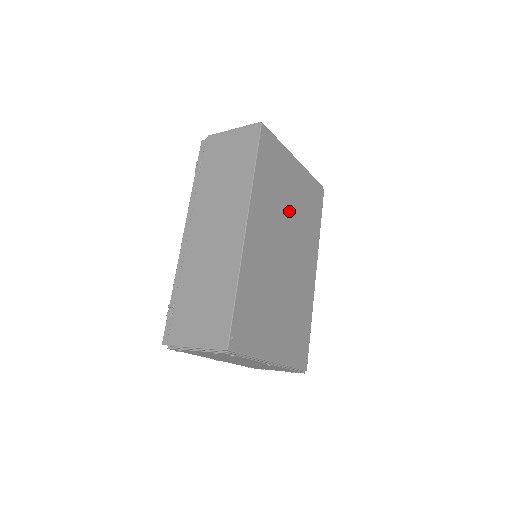
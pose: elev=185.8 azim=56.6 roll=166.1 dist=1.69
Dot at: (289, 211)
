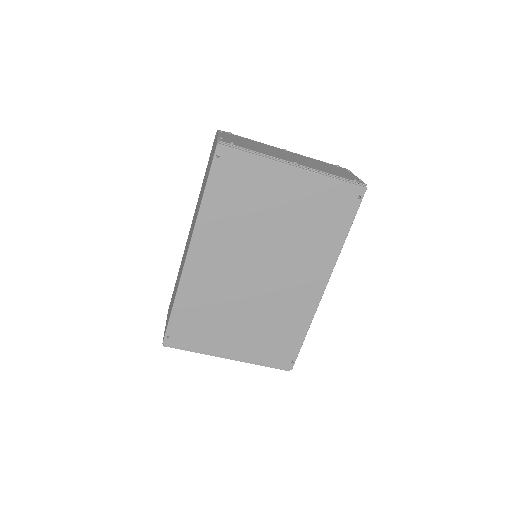
Dot at: (271, 227)
